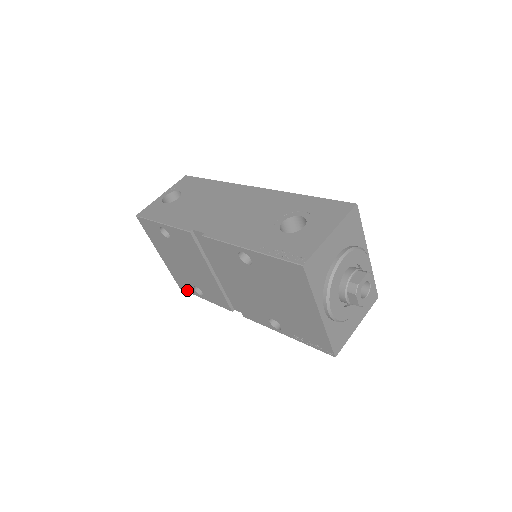
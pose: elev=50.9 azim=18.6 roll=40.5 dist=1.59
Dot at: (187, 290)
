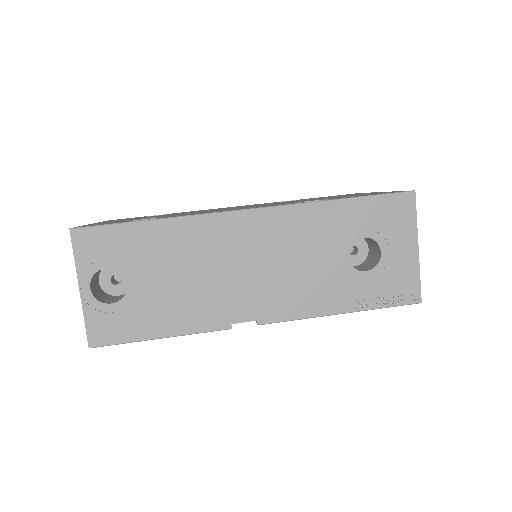
Dot at: occluded
